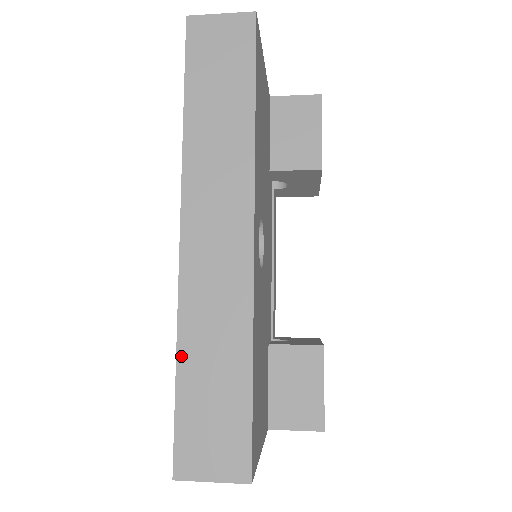
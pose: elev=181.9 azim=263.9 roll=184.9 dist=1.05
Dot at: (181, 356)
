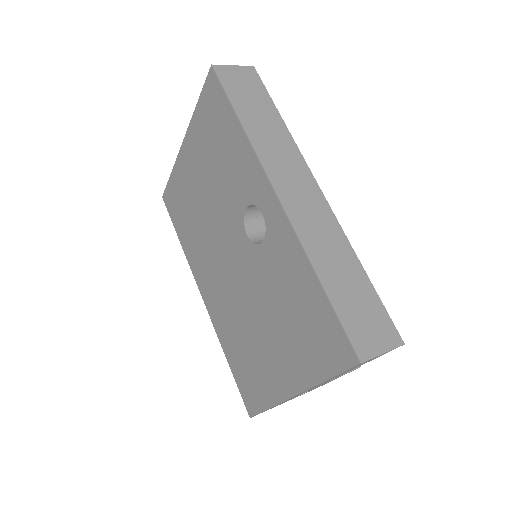
Dot at: (320, 274)
